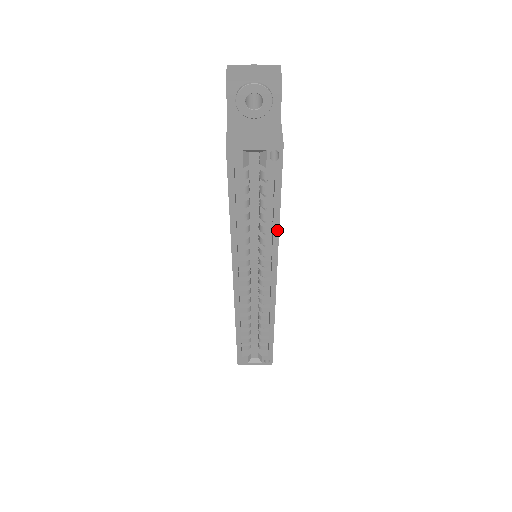
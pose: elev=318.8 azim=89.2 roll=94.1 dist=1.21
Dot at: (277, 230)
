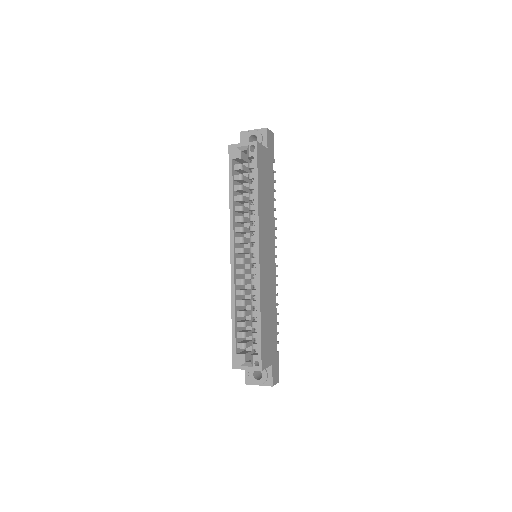
Dot at: (257, 203)
